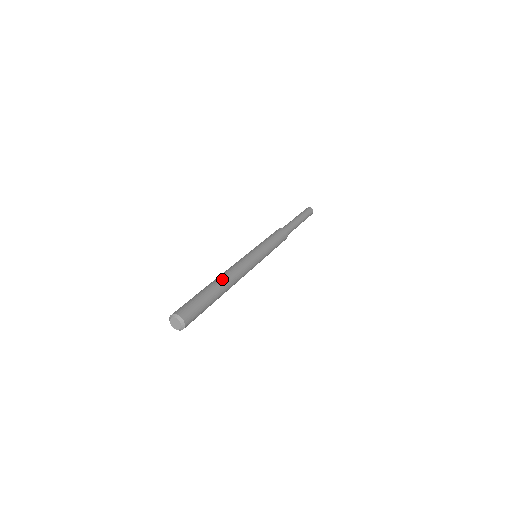
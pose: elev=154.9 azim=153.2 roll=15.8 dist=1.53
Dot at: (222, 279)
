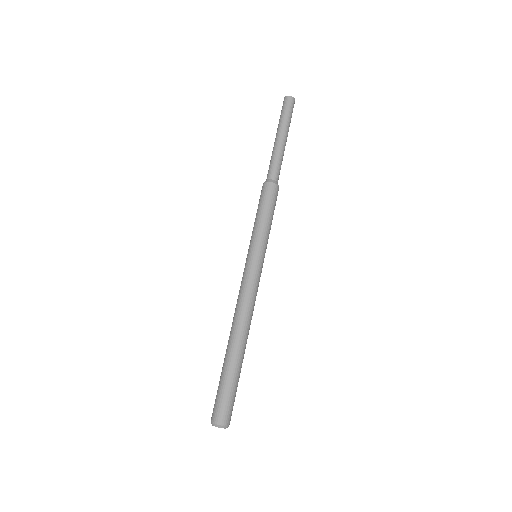
Dot at: (237, 338)
